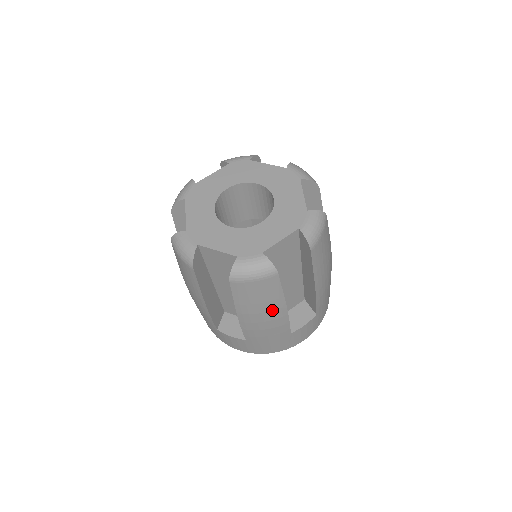
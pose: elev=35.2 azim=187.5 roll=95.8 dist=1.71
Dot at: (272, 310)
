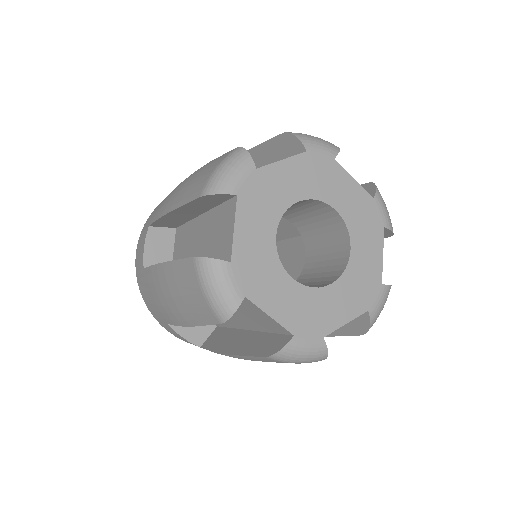
Dot at: occluded
